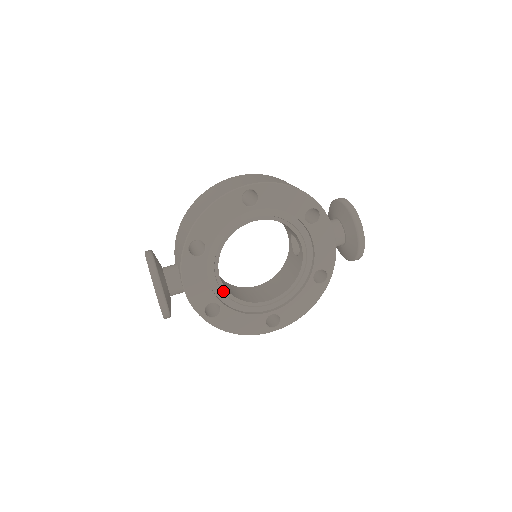
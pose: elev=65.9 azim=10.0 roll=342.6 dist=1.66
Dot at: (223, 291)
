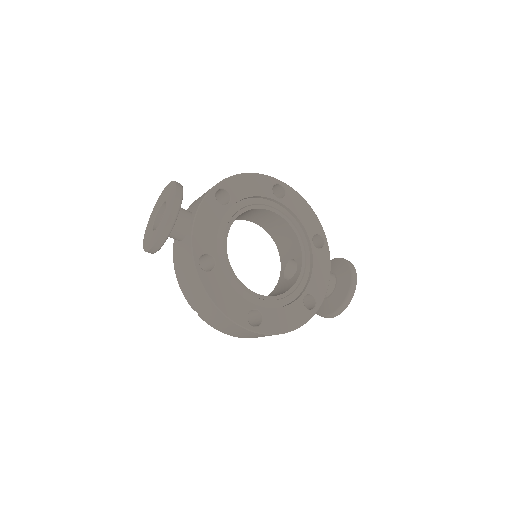
Dot at: (224, 253)
